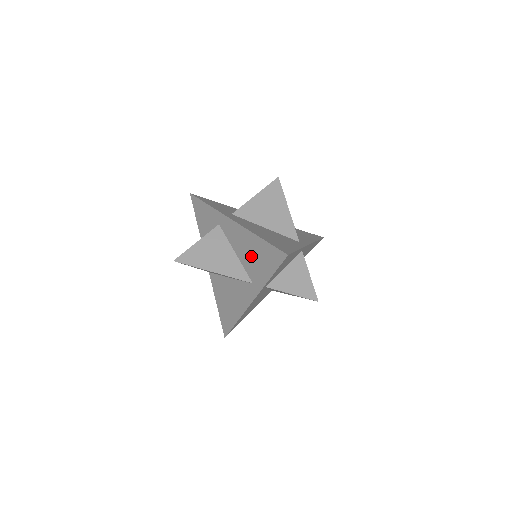
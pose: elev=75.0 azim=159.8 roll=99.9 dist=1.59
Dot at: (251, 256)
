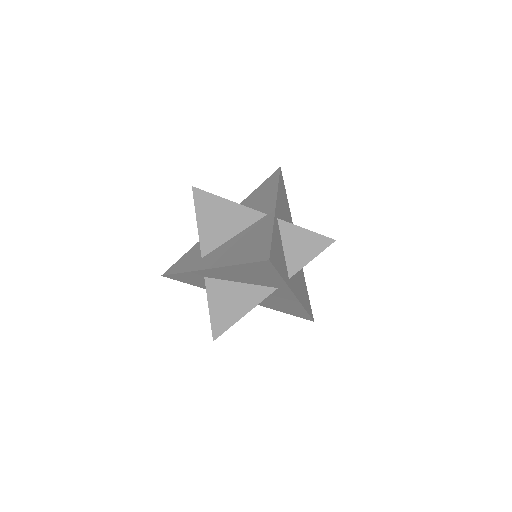
Dot at: (251, 277)
